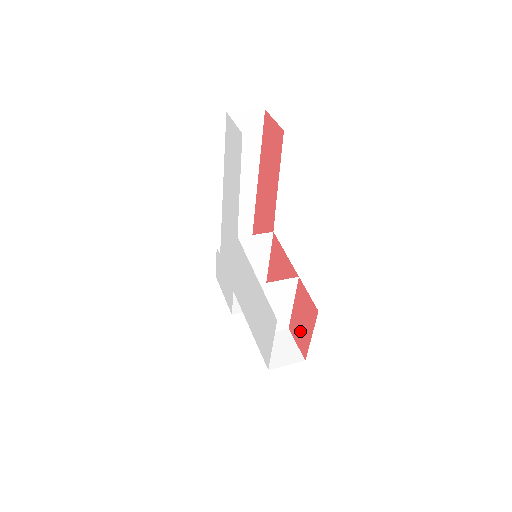
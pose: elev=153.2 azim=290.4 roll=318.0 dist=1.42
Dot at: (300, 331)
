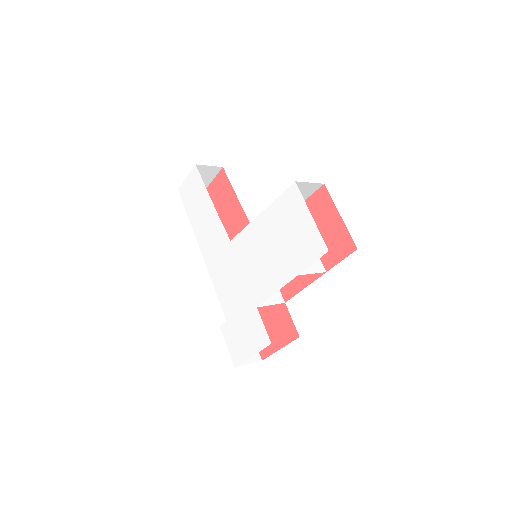
Dot at: (332, 240)
